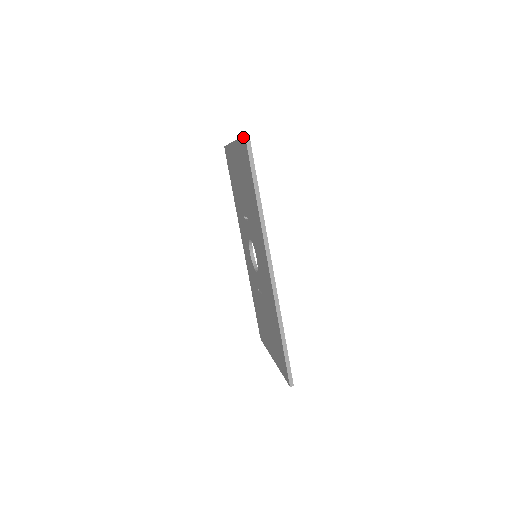
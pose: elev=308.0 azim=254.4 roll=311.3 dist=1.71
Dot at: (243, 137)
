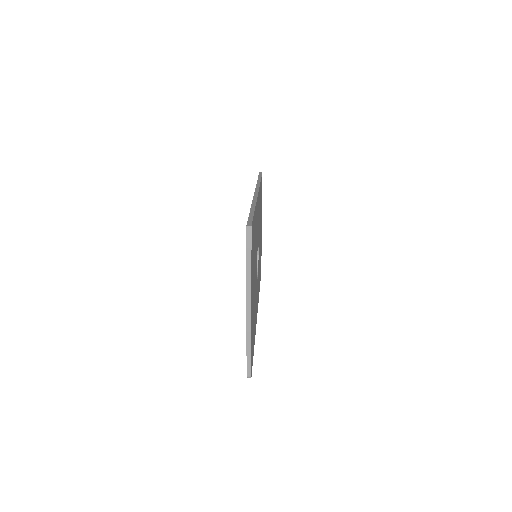
Dot at: occluded
